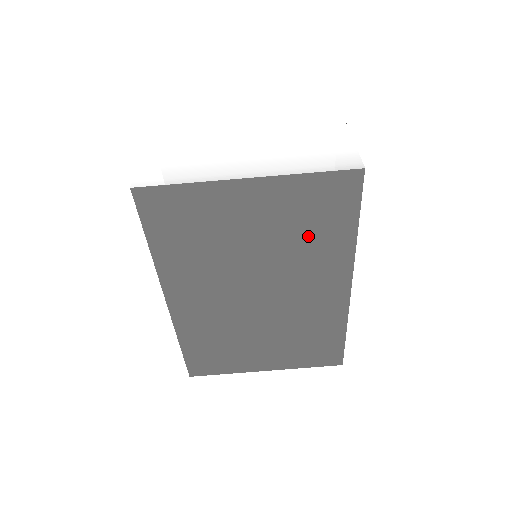
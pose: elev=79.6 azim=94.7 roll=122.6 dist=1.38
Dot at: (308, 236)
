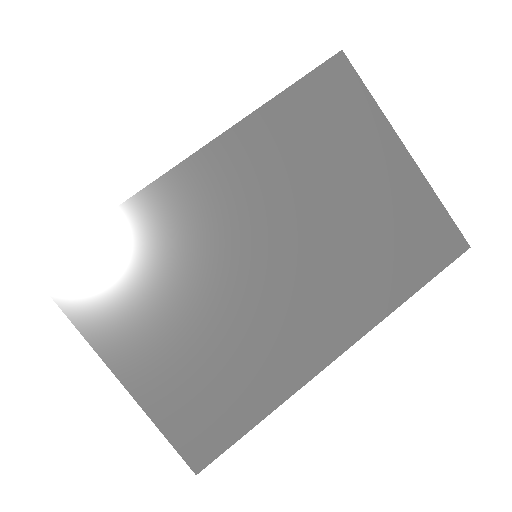
Dot at: (380, 252)
